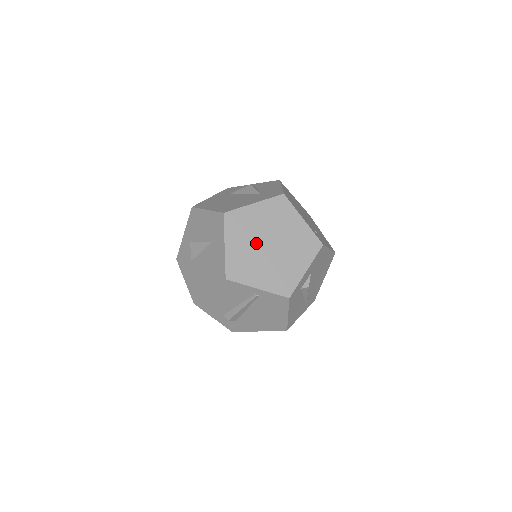
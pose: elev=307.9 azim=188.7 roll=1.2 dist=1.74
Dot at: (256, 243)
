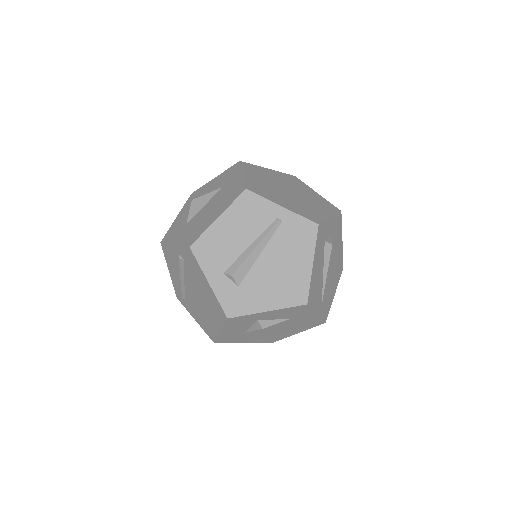
Dot at: (274, 185)
